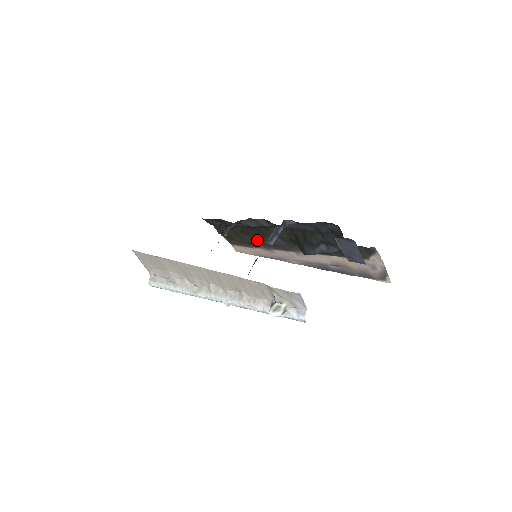
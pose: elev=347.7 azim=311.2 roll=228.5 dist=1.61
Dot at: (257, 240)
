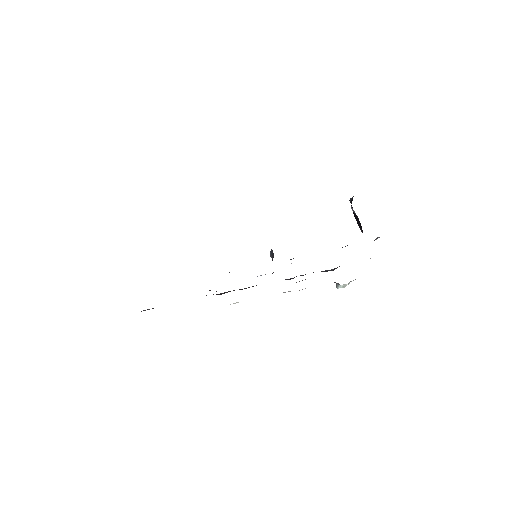
Dot at: occluded
